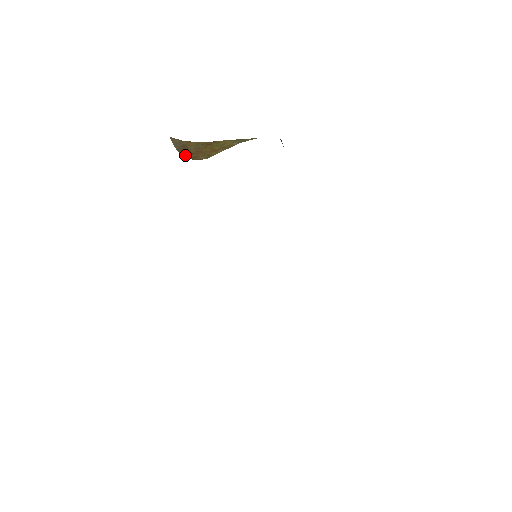
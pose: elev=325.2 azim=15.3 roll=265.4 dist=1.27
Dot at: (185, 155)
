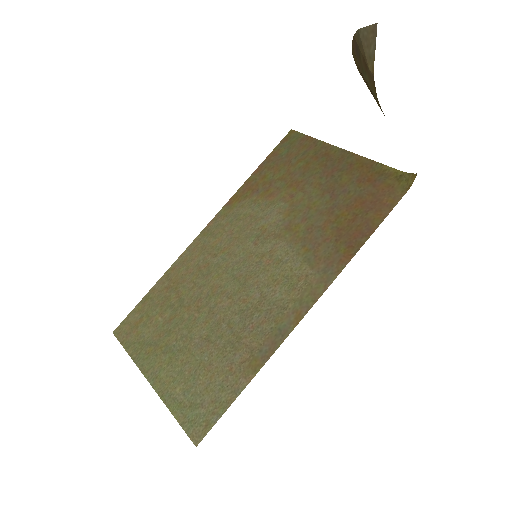
Dot at: (355, 45)
